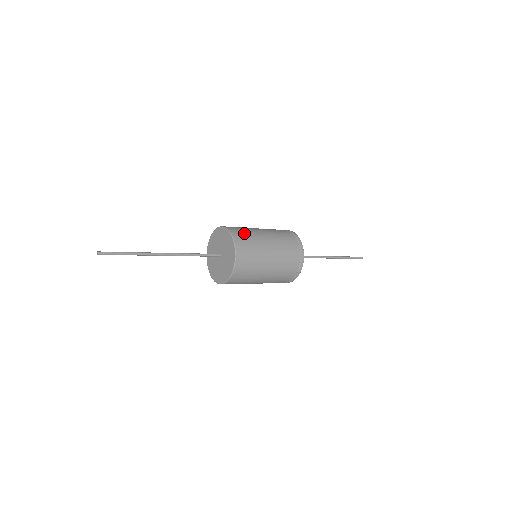
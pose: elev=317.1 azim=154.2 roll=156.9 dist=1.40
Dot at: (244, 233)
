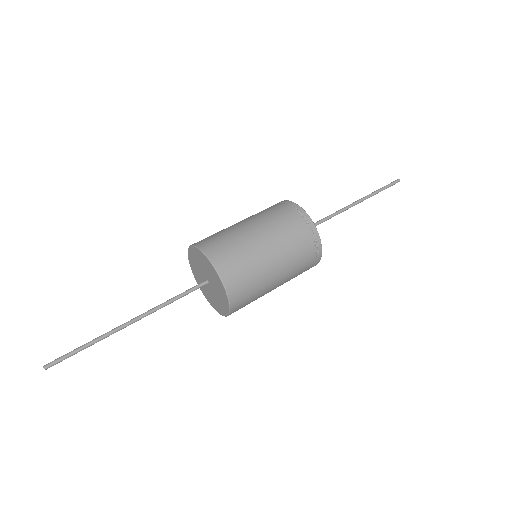
Dot at: occluded
